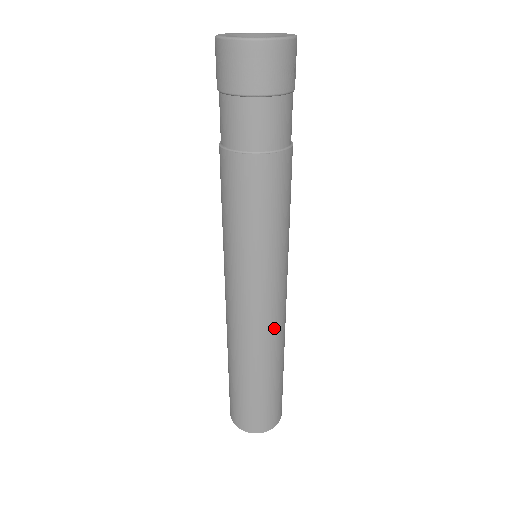
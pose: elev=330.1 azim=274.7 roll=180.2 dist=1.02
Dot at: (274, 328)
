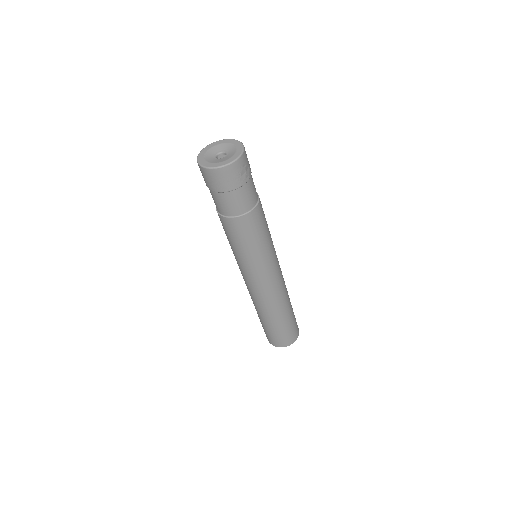
Dot at: (269, 297)
